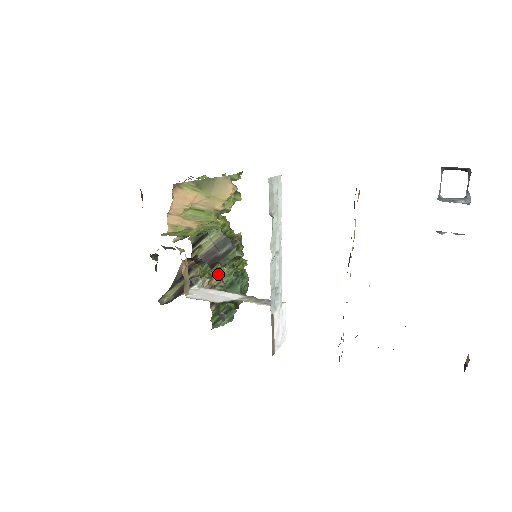
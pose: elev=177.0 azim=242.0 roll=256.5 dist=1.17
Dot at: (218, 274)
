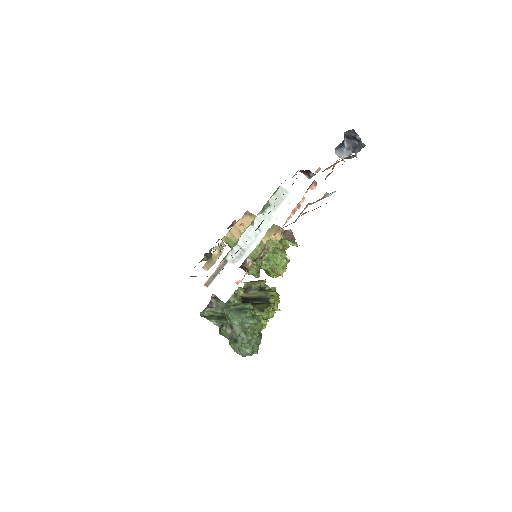
Dot at: occluded
